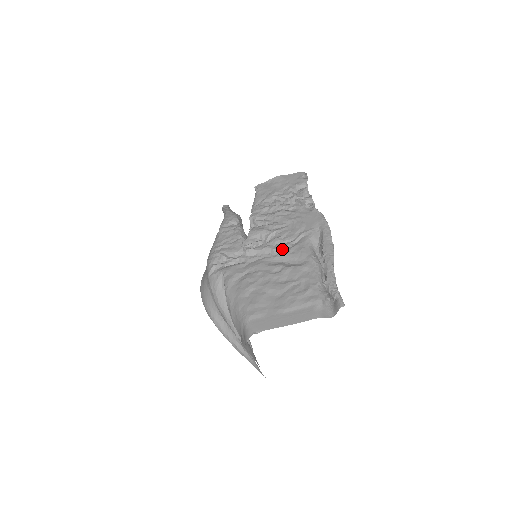
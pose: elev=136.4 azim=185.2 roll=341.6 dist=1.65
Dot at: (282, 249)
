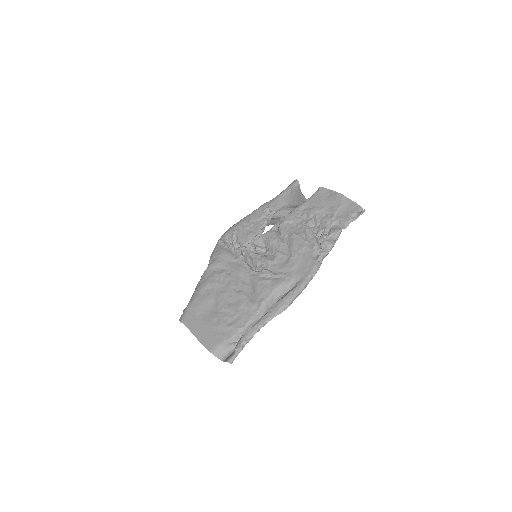
Dot at: (259, 274)
